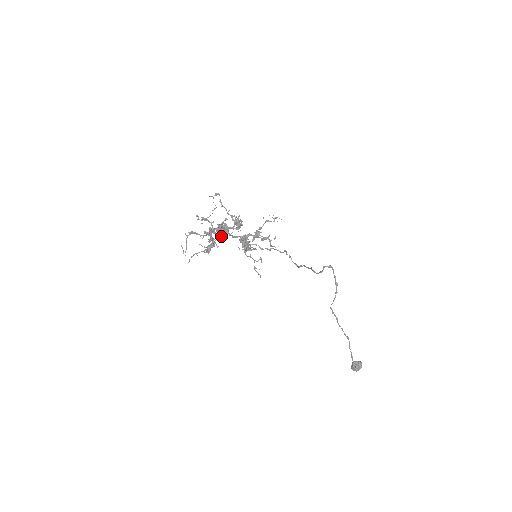
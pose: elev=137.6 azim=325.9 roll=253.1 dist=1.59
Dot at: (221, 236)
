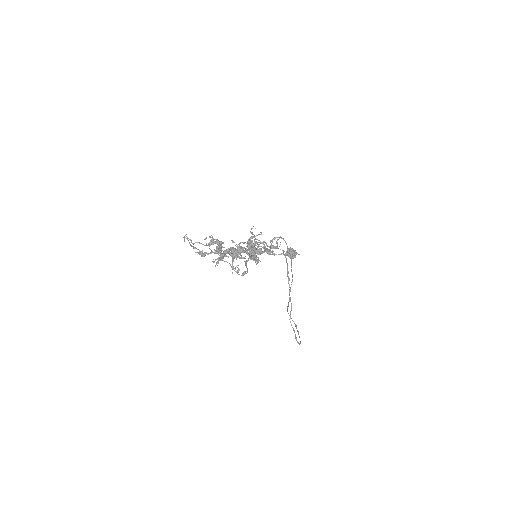
Dot at: (230, 255)
